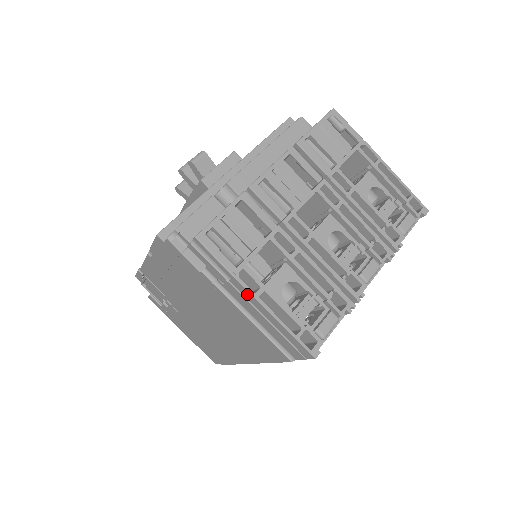
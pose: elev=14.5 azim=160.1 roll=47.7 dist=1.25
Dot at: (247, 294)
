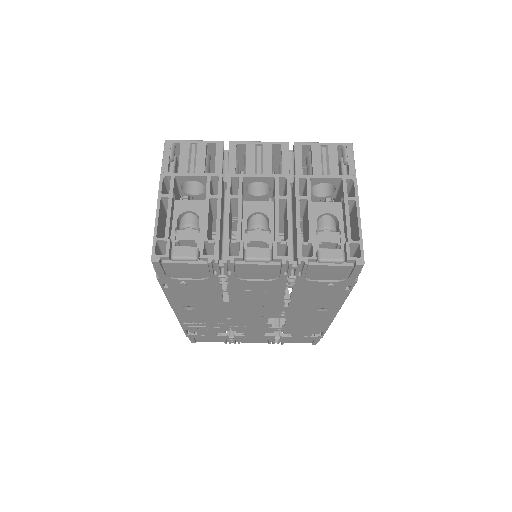
Dot at: (160, 193)
